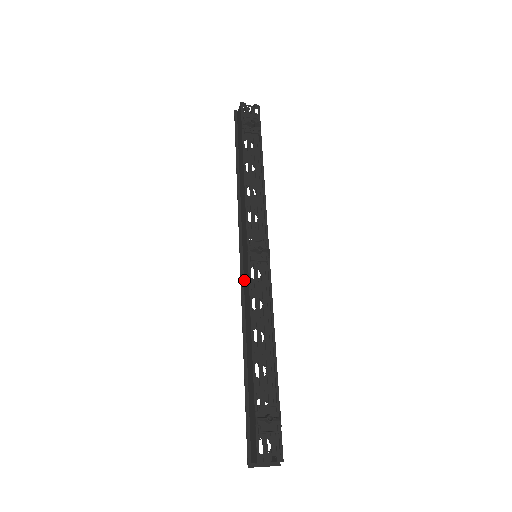
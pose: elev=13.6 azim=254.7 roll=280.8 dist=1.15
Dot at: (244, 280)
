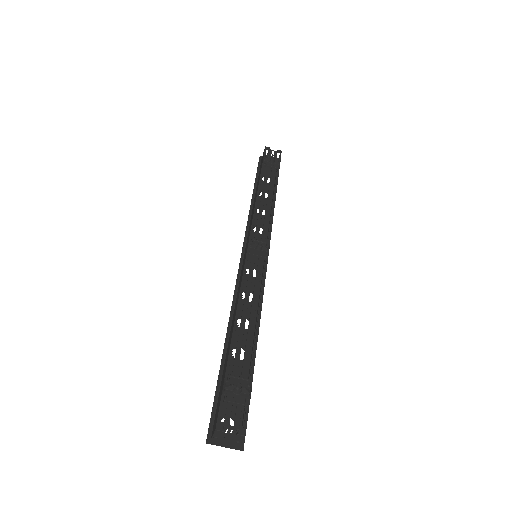
Dot at: (240, 274)
